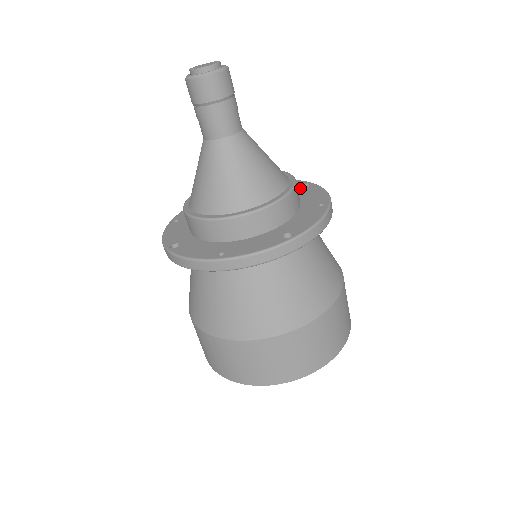
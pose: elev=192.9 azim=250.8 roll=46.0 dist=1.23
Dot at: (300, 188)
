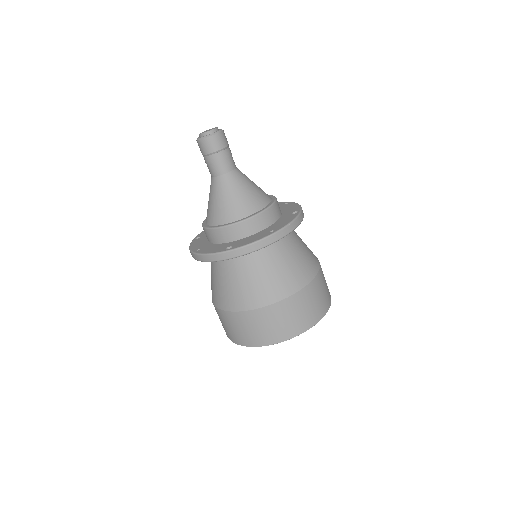
Dot at: (289, 214)
